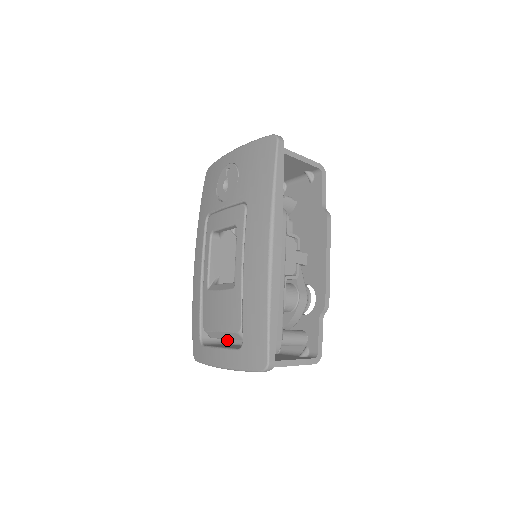
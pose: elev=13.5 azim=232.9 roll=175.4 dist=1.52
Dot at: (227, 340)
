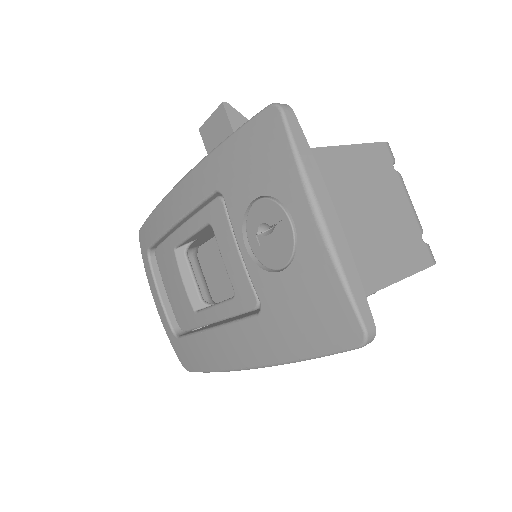
Dot at: occluded
